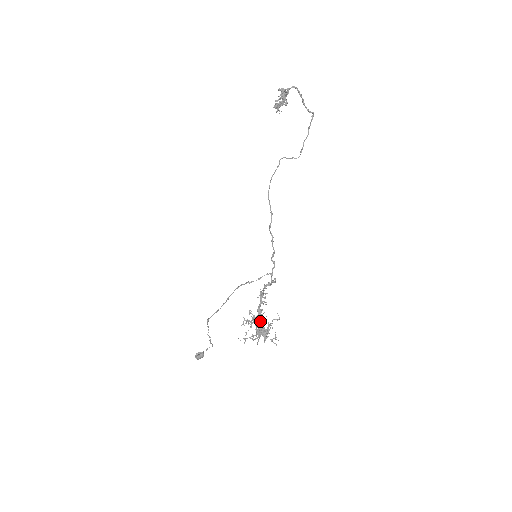
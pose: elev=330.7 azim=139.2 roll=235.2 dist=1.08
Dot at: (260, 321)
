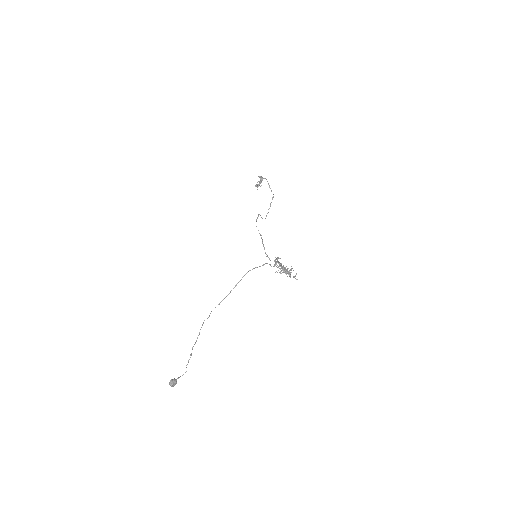
Dot at: (284, 267)
